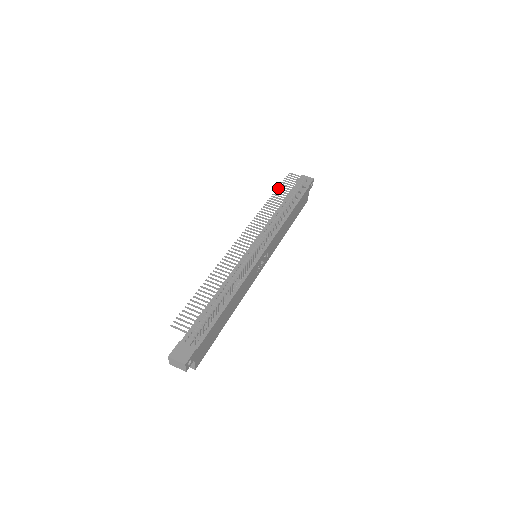
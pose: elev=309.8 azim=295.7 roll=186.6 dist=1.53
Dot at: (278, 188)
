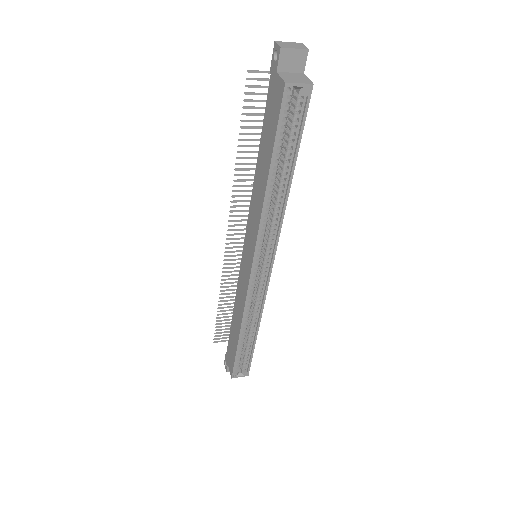
Dot at: (217, 317)
